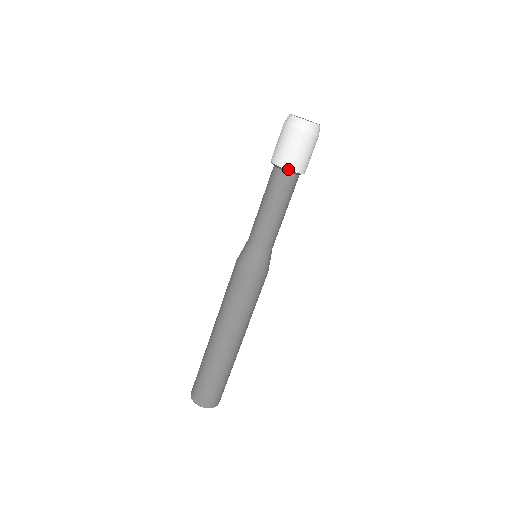
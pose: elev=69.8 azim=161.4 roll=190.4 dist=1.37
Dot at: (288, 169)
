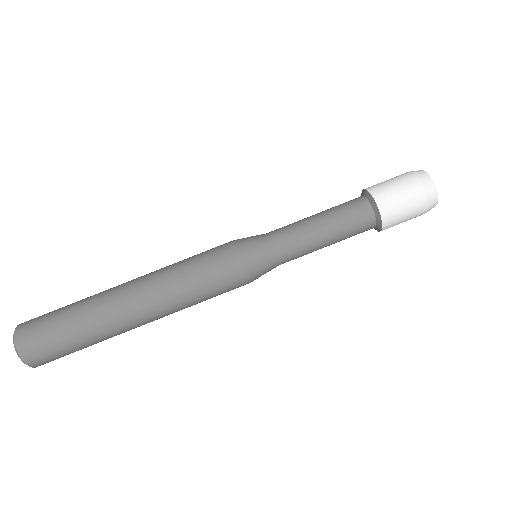
Dot at: (377, 203)
